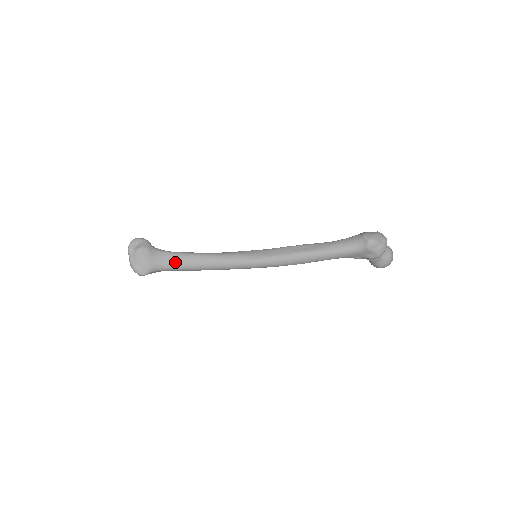
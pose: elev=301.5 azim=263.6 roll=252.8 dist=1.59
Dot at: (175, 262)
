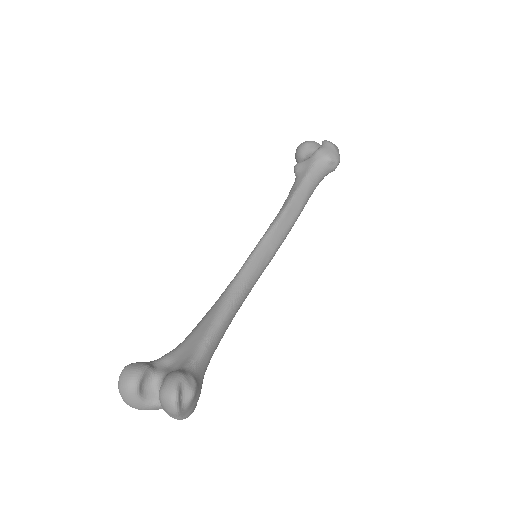
Dot at: (212, 354)
